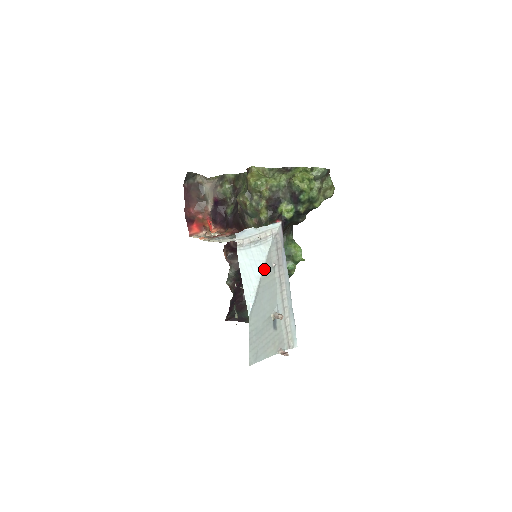
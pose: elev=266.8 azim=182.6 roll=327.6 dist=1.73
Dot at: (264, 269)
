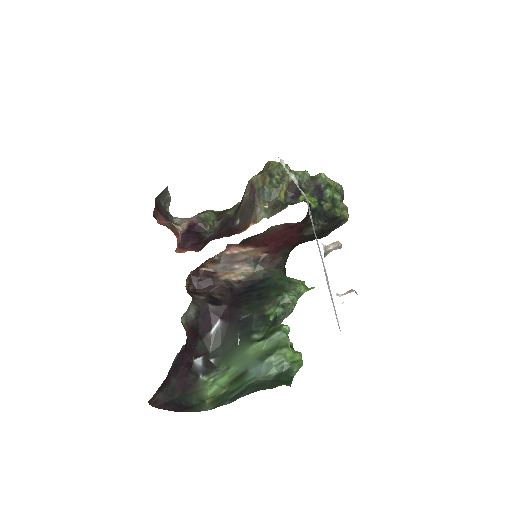
Dot at: occluded
